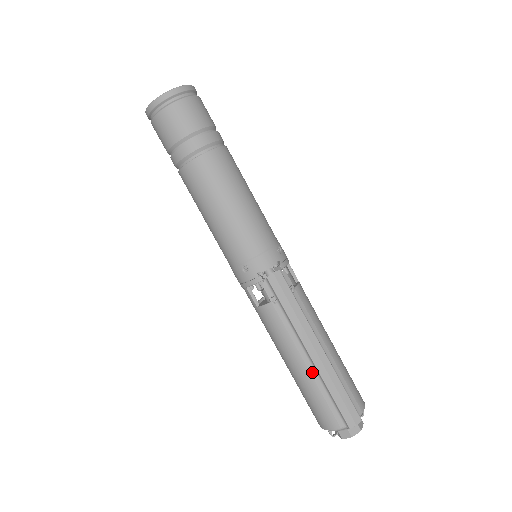
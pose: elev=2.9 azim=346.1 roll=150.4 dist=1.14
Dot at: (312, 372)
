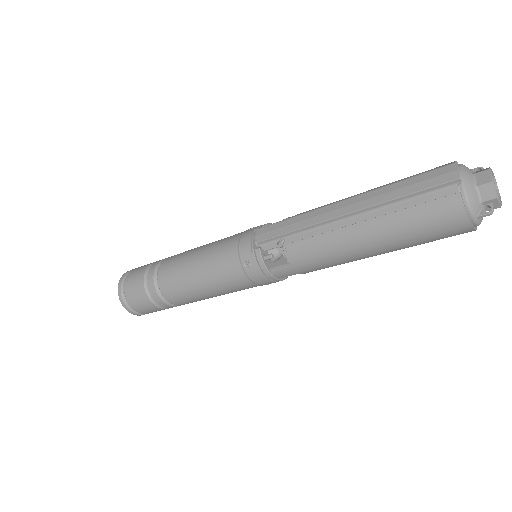
Dot at: (370, 217)
